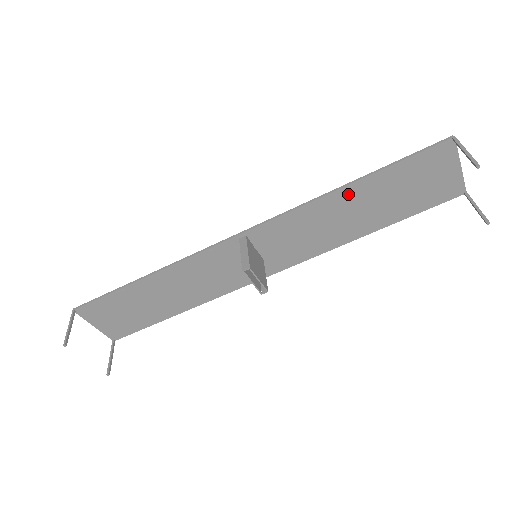
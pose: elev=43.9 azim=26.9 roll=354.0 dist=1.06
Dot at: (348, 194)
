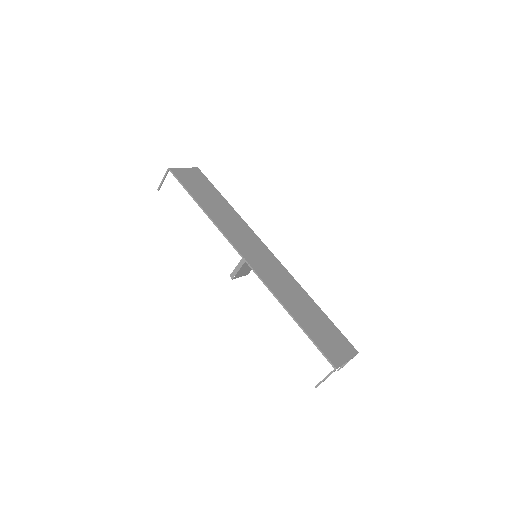
Dot at: (292, 312)
